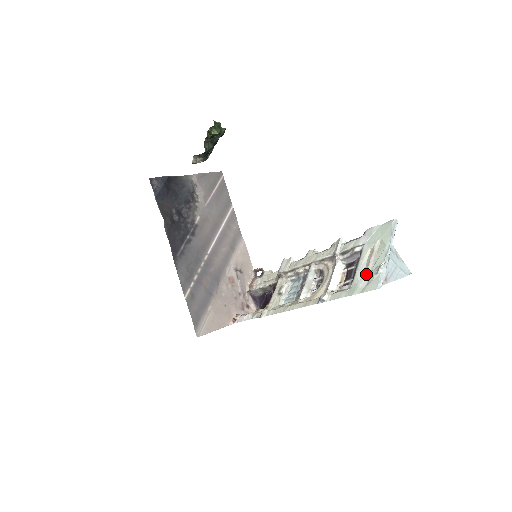
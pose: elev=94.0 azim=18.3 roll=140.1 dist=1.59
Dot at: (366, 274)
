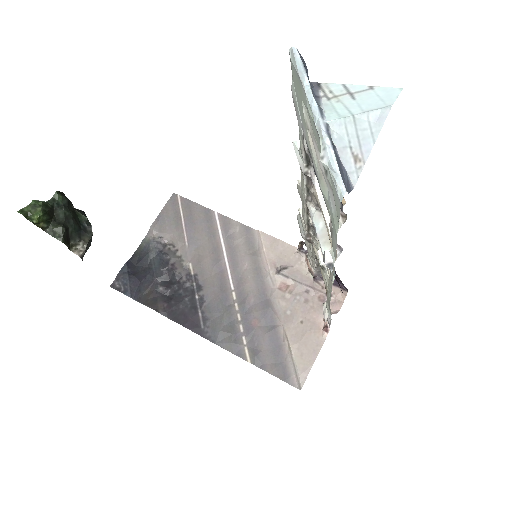
Dot at: occluded
